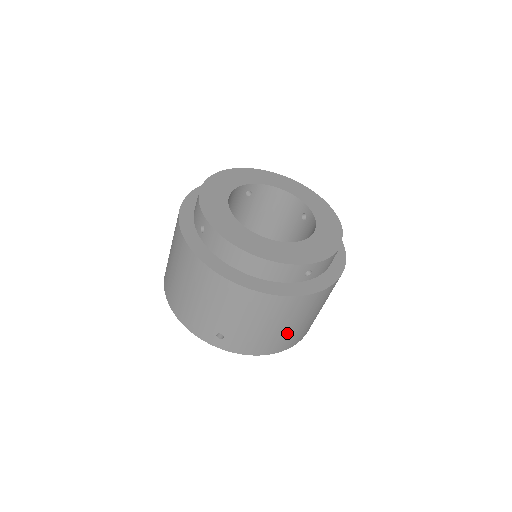
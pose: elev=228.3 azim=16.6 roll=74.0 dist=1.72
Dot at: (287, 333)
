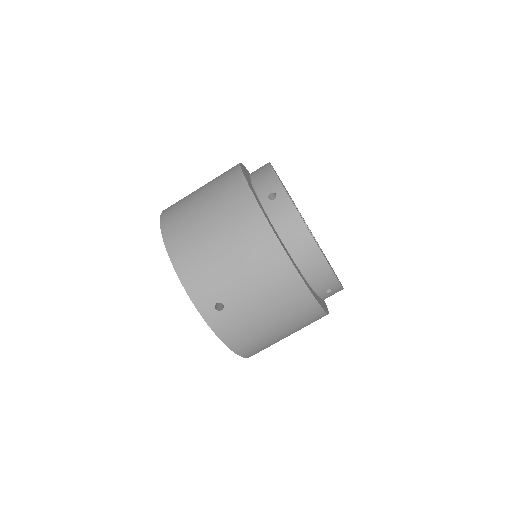
Dot at: (269, 338)
